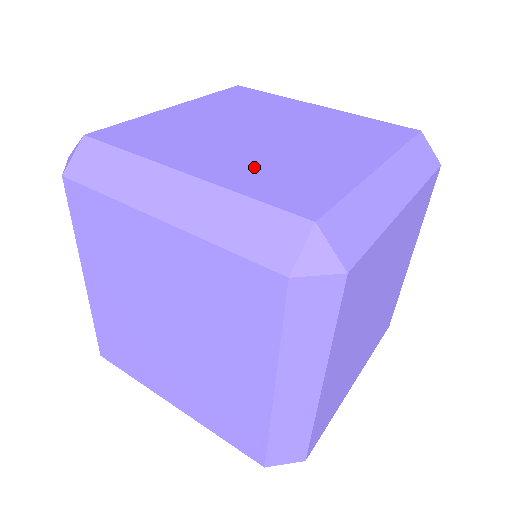
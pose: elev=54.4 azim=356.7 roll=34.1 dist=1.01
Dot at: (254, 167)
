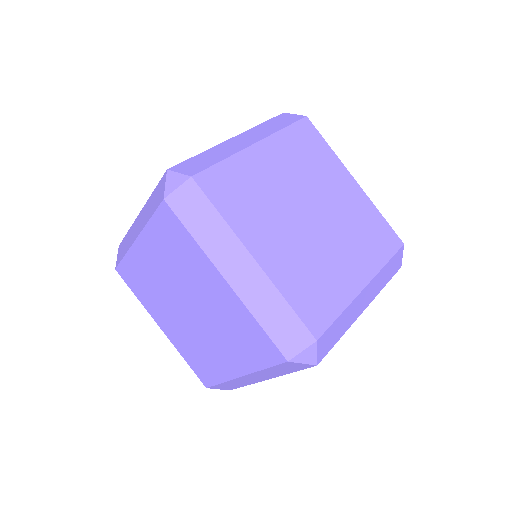
Dot at: occluded
